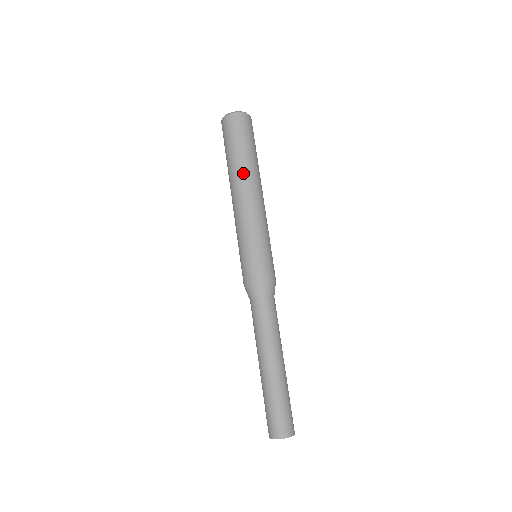
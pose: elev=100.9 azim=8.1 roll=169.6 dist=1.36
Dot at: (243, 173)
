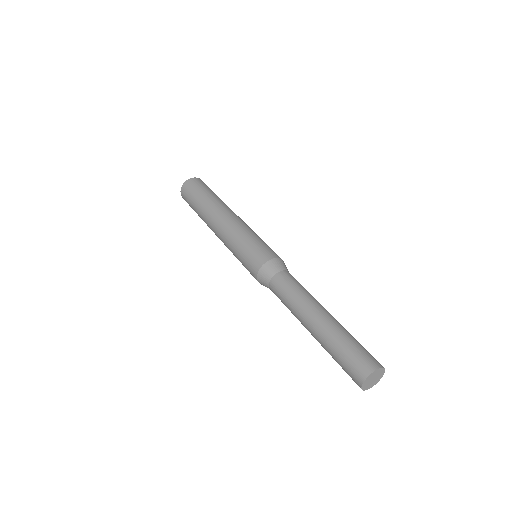
Dot at: (215, 205)
